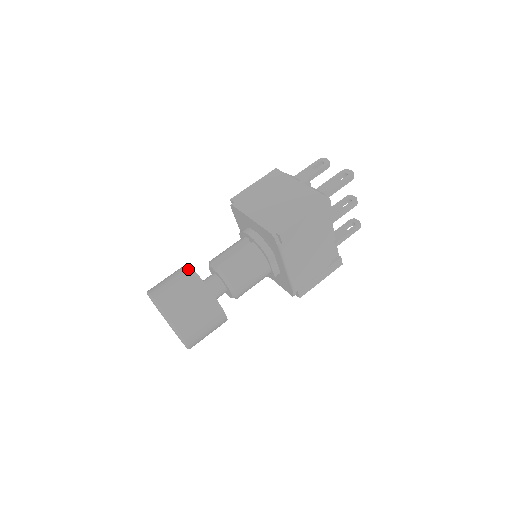
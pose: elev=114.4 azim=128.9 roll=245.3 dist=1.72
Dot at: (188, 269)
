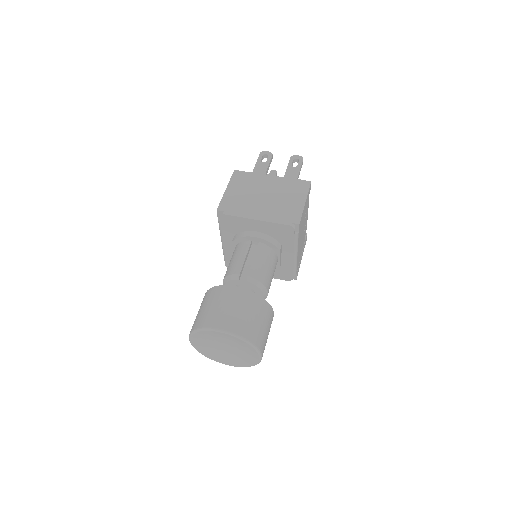
Dot at: (229, 288)
